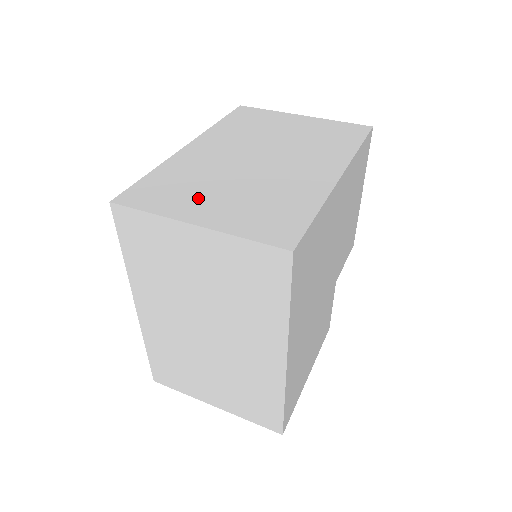
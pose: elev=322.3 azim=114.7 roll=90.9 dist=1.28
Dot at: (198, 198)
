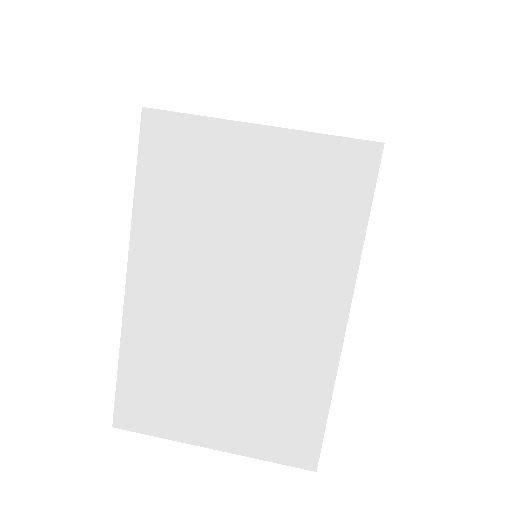
Dot at: occluded
